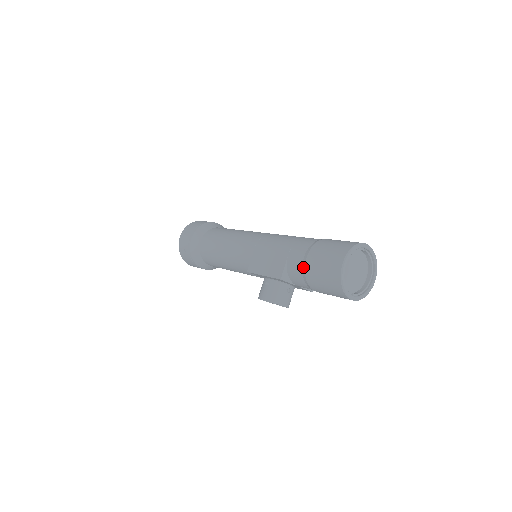
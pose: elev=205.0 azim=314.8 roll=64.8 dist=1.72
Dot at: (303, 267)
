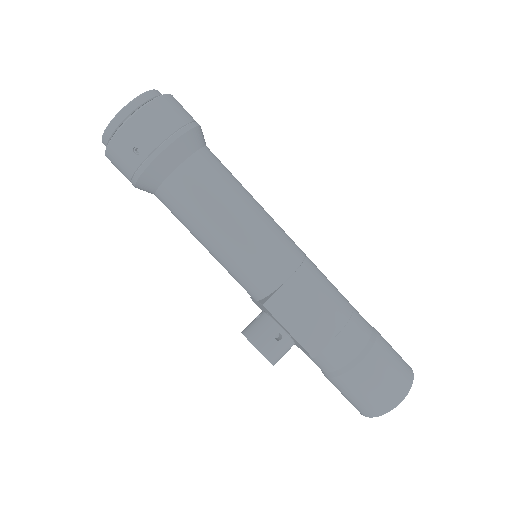
Dot at: (351, 365)
